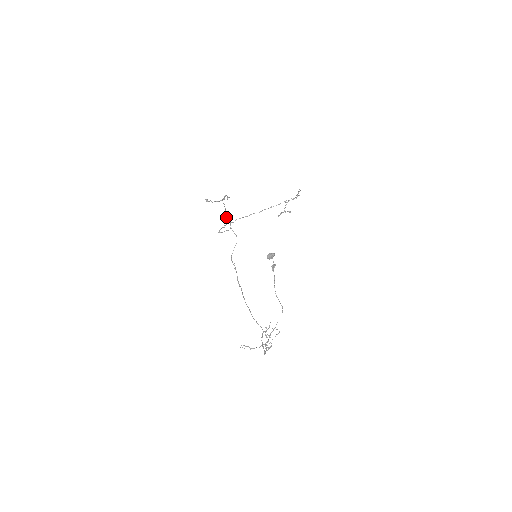
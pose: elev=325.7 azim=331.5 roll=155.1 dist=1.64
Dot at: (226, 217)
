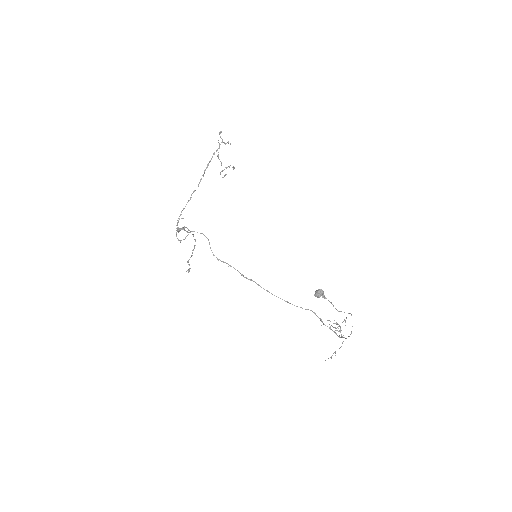
Dot at: occluded
